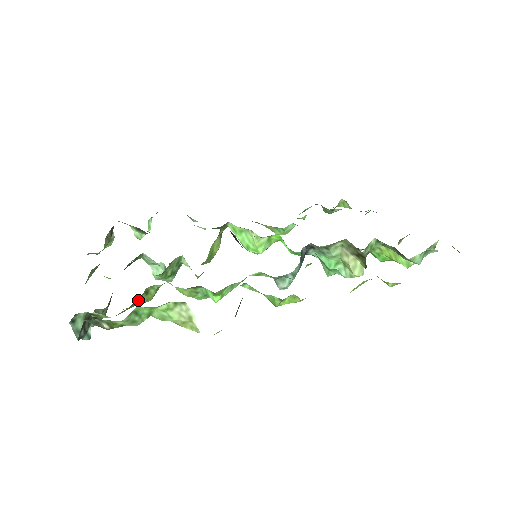
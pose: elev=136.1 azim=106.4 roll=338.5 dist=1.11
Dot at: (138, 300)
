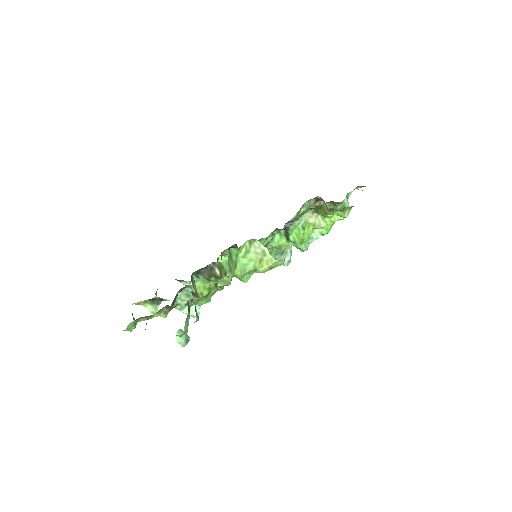
Dot at: occluded
